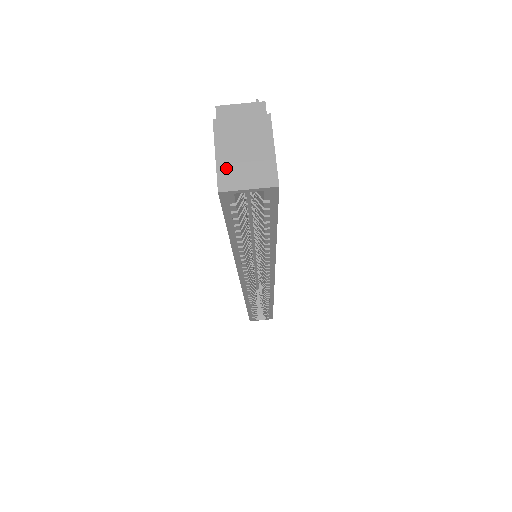
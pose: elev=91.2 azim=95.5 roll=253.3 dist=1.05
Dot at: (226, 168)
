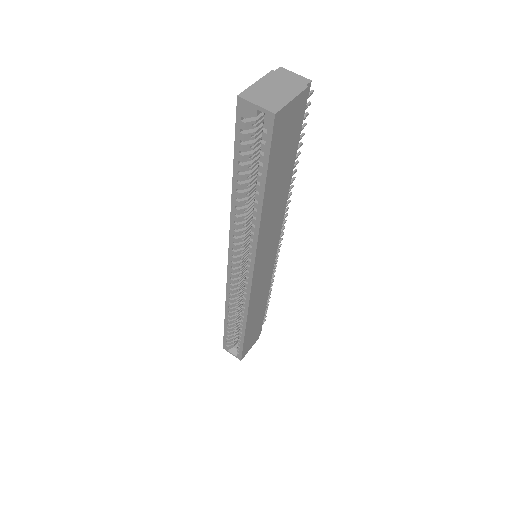
Dot at: (254, 90)
